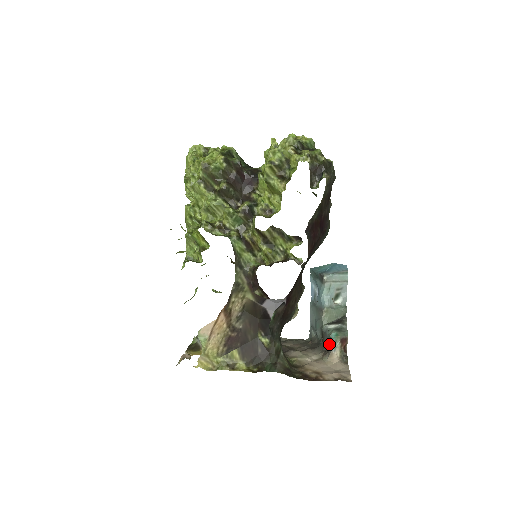
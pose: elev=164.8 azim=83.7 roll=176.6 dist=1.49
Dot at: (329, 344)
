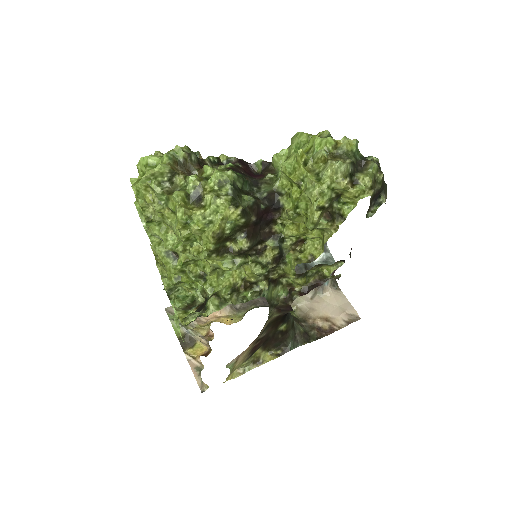
Dot at: occluded
